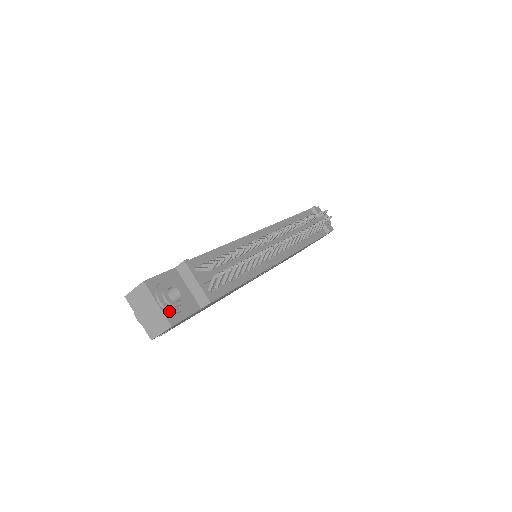
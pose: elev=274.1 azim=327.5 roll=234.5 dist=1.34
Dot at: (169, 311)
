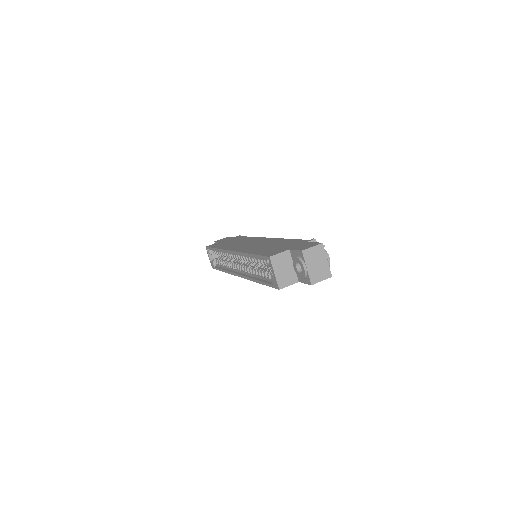
Dot at: (329, 267)
